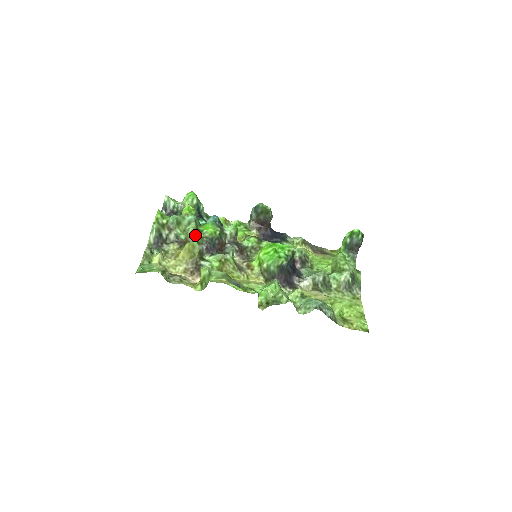
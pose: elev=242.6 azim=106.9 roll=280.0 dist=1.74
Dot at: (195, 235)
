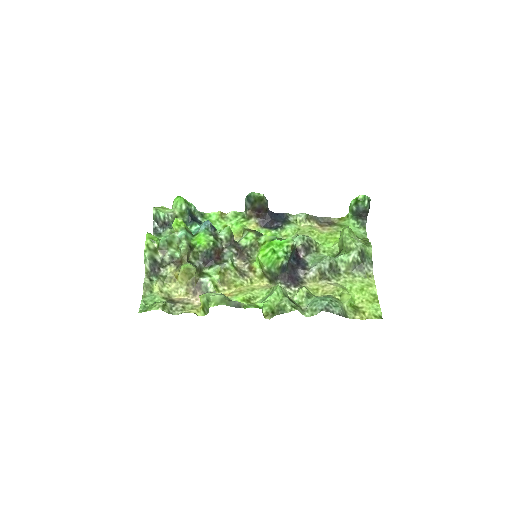
Dot at: (189, 252)
